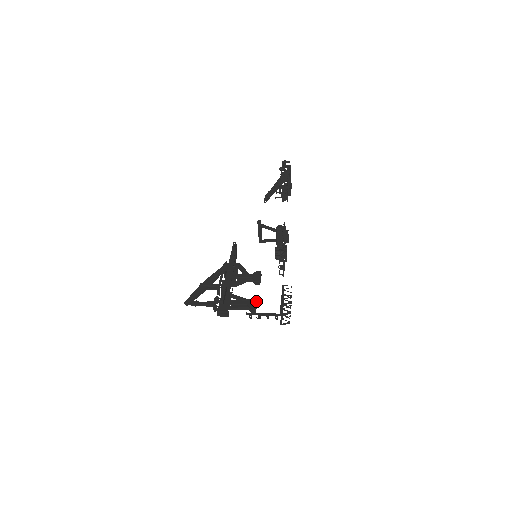
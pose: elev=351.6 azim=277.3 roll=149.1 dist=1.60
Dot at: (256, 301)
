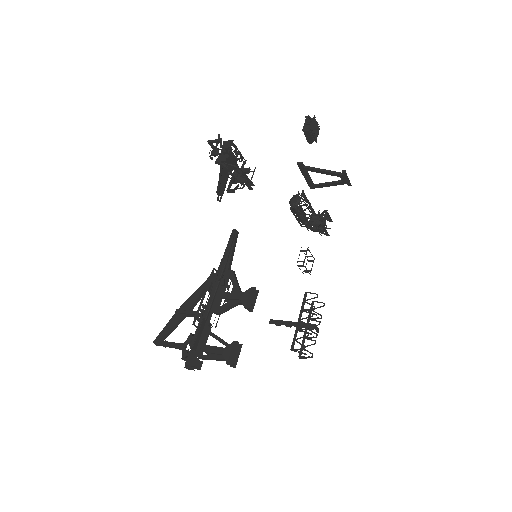
Dot at: (236, 349)
